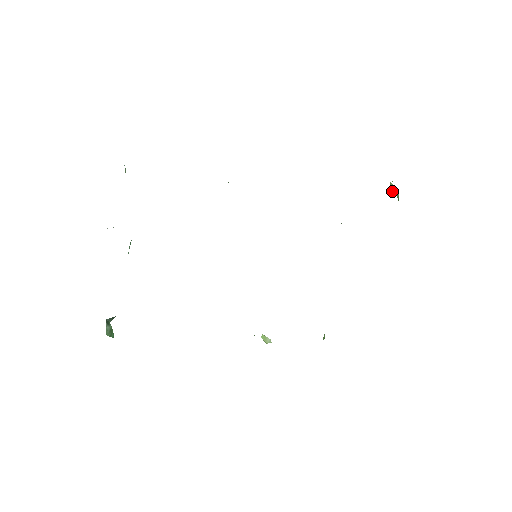
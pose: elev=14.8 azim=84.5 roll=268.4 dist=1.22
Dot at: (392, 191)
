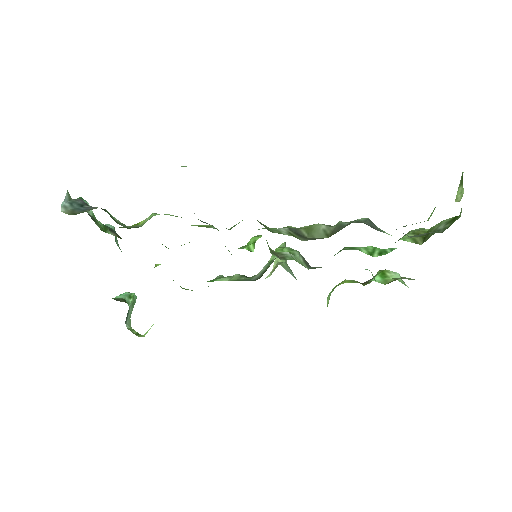
Dot at: occluded
